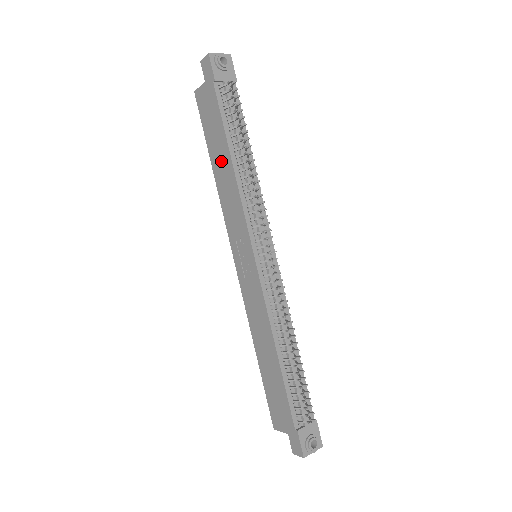
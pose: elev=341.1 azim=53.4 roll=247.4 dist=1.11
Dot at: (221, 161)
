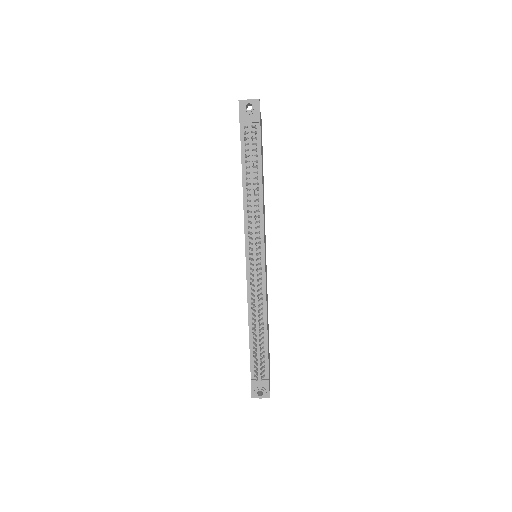
Dot at: occluded
